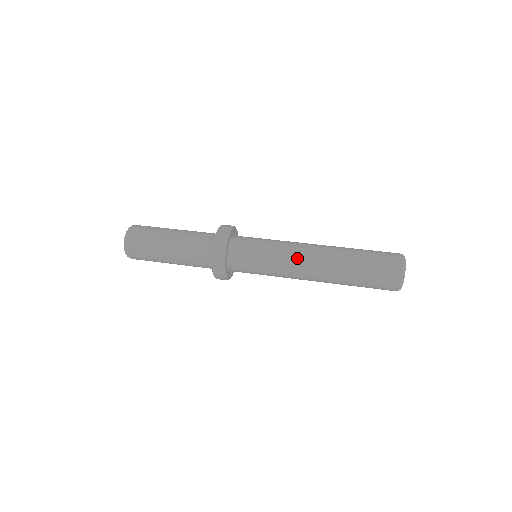
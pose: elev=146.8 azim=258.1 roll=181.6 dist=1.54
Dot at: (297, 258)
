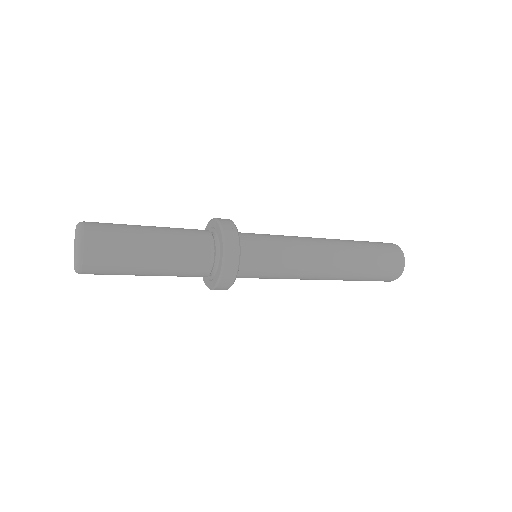
Dot at: (313, 258)
